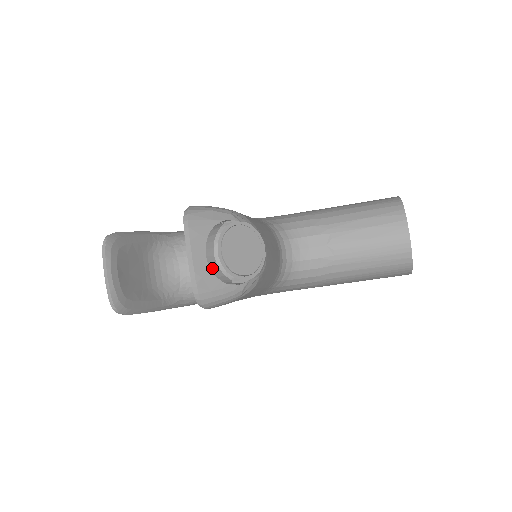
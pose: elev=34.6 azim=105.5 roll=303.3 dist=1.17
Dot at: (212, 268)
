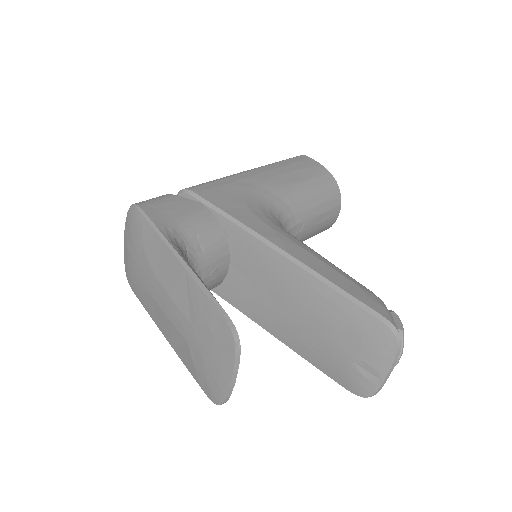
Dot at: occluded
